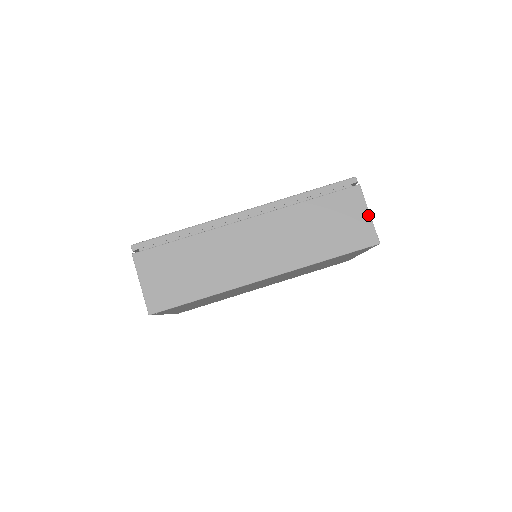
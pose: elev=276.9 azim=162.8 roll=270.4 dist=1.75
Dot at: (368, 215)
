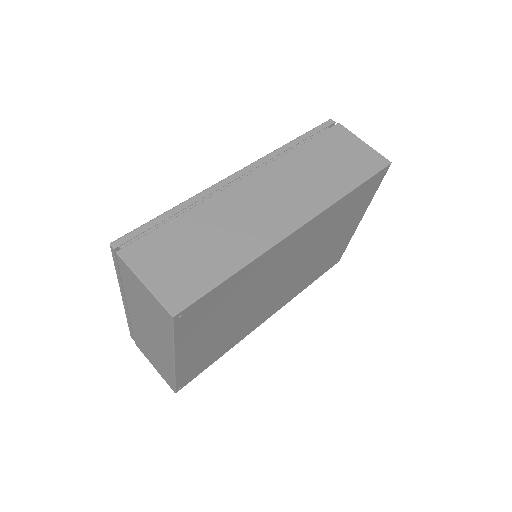
Dot at: (364, 143)
